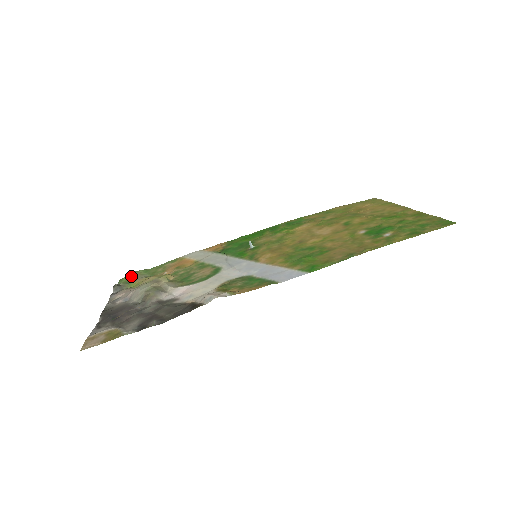
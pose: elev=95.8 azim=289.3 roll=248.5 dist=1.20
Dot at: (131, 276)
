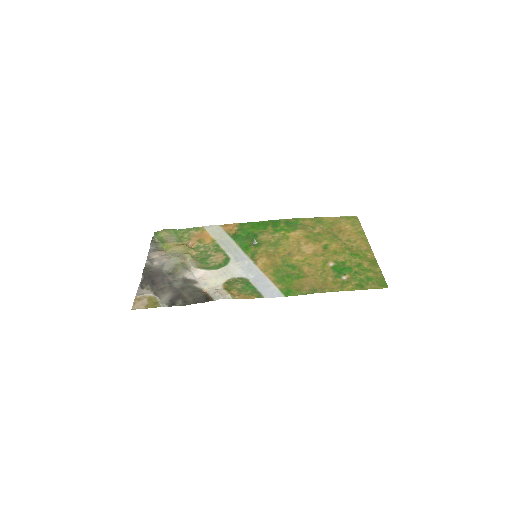
Dot at: (164, 234)
